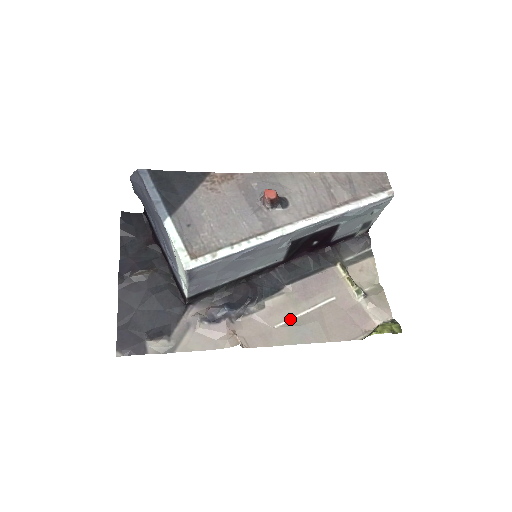
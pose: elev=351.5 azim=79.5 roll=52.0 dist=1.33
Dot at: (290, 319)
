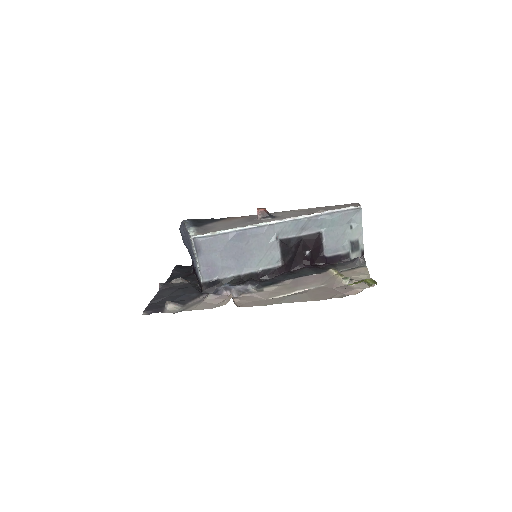
Dot at: (282, 295)
